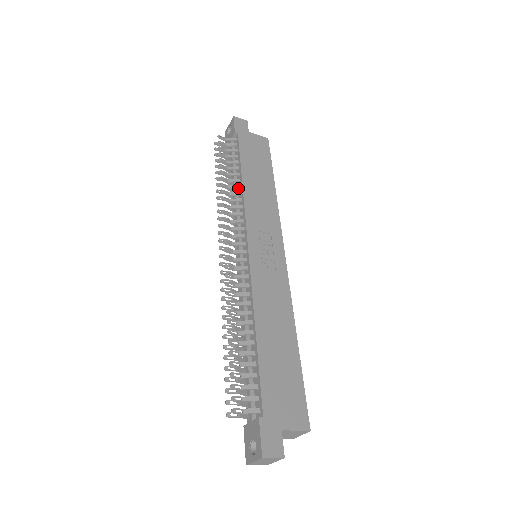
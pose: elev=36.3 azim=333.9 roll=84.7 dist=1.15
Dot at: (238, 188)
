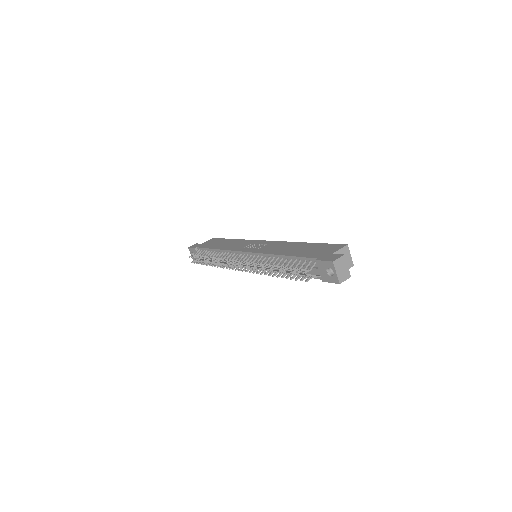
Dot at: (219, 253)
